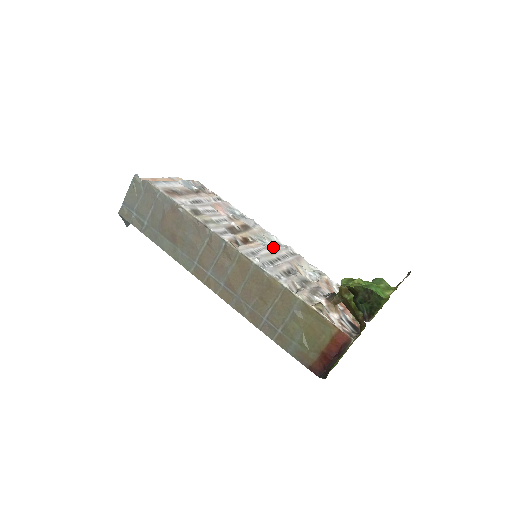
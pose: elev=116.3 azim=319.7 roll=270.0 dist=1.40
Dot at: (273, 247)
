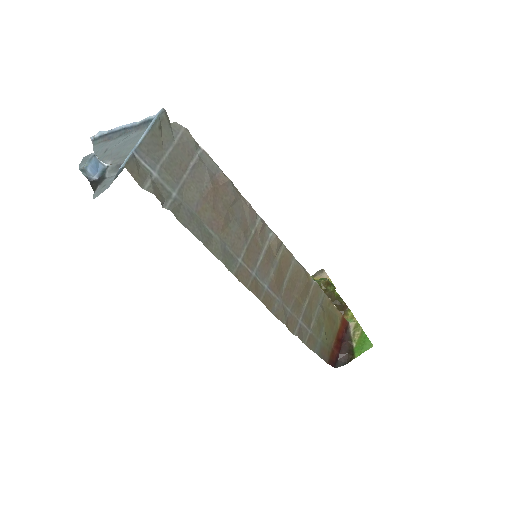
Dot at: occluded
